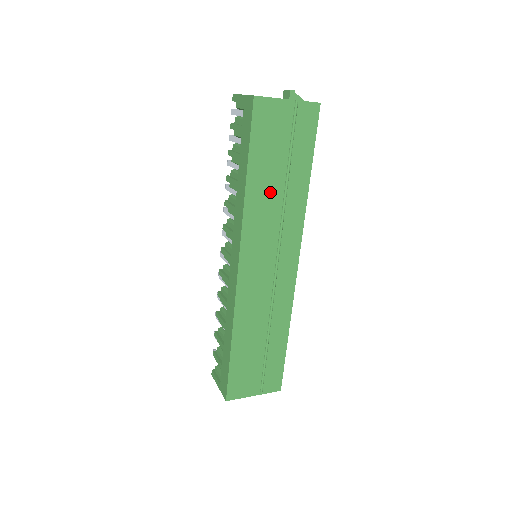
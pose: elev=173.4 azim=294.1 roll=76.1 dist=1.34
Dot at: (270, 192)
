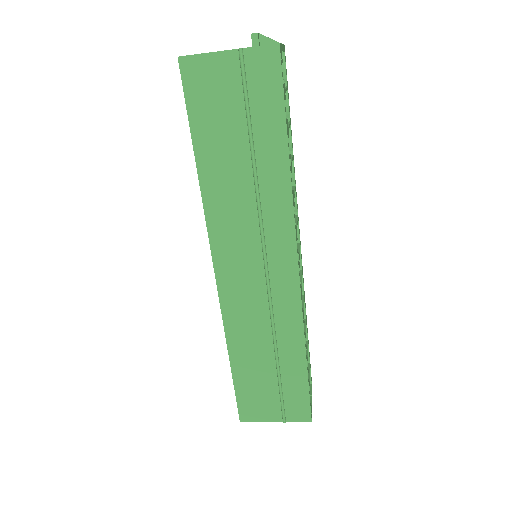
Dot at: (233, 178)
